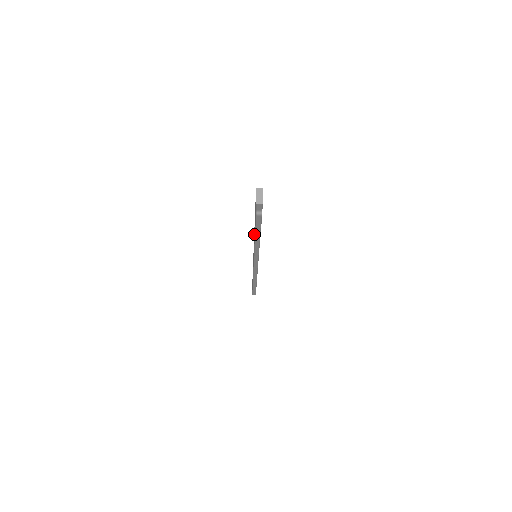
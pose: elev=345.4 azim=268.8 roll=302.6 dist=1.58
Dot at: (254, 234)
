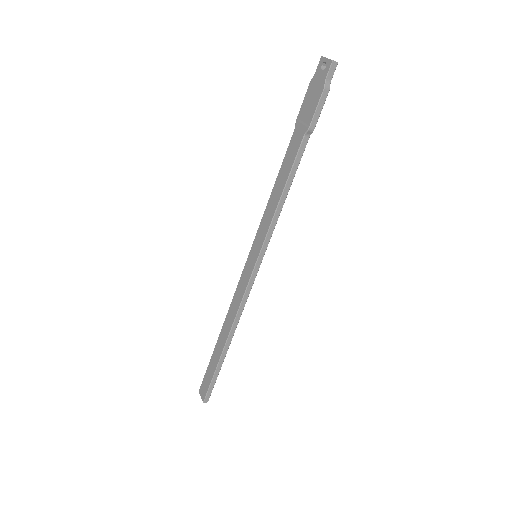
Dot at: (280, 180)
